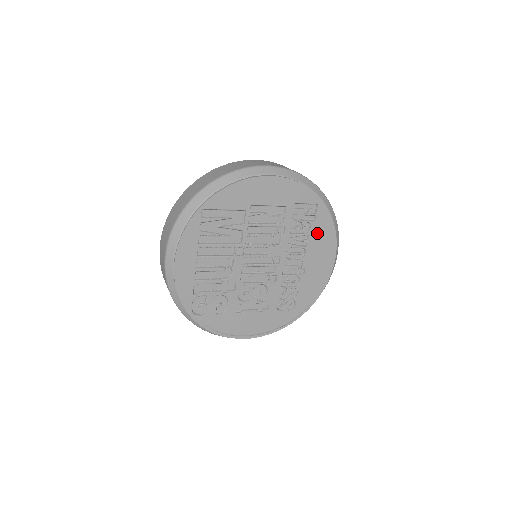
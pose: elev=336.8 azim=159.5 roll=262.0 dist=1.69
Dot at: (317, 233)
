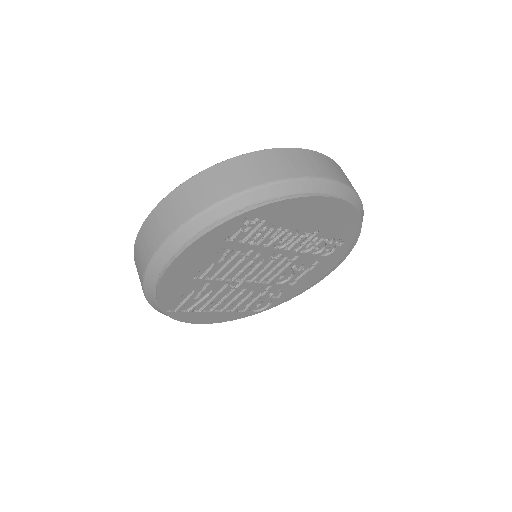
Dot at: (284, 218)
